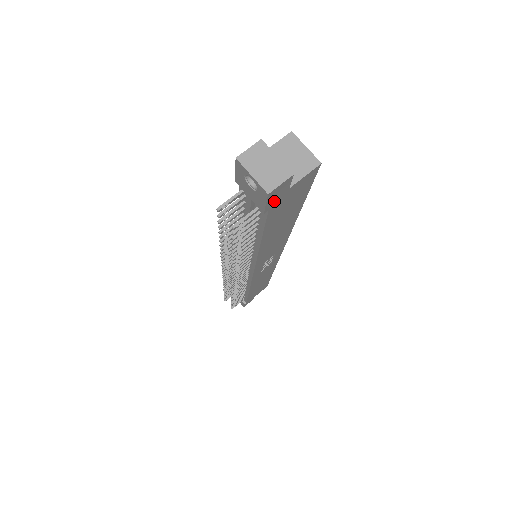
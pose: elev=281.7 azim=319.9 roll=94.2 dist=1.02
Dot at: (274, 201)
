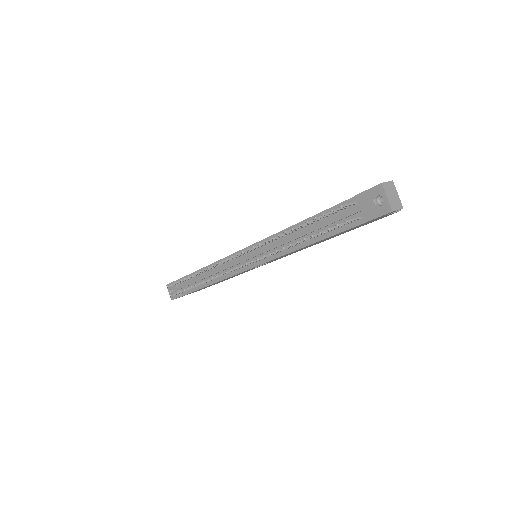
Dot at: (377, 218)
